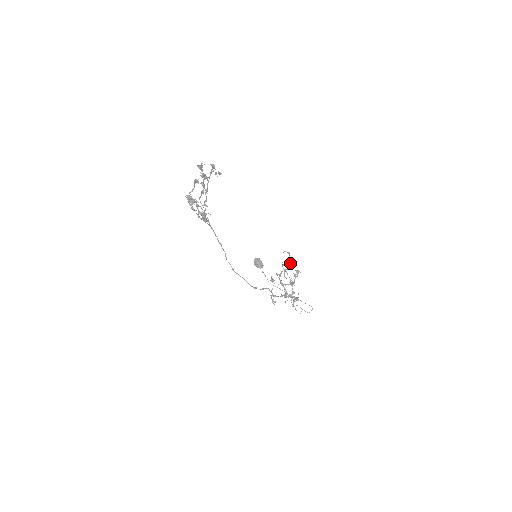
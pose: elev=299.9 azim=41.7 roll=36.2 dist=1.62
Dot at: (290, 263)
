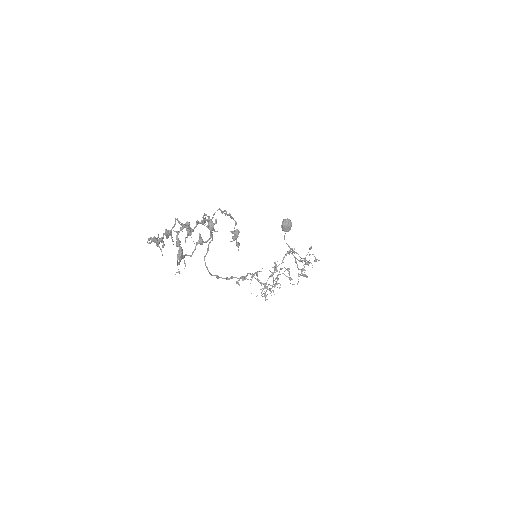
Dot at: (309, 262)
